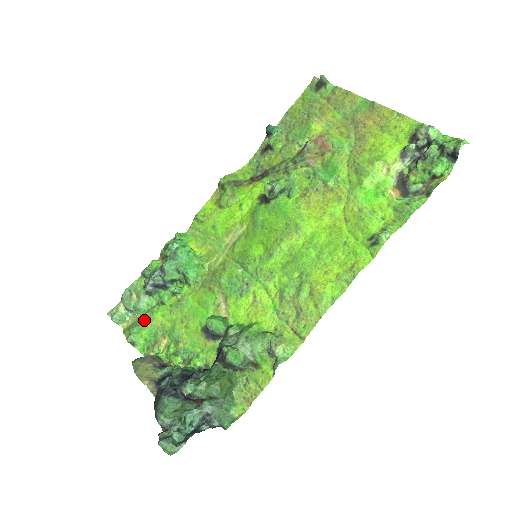
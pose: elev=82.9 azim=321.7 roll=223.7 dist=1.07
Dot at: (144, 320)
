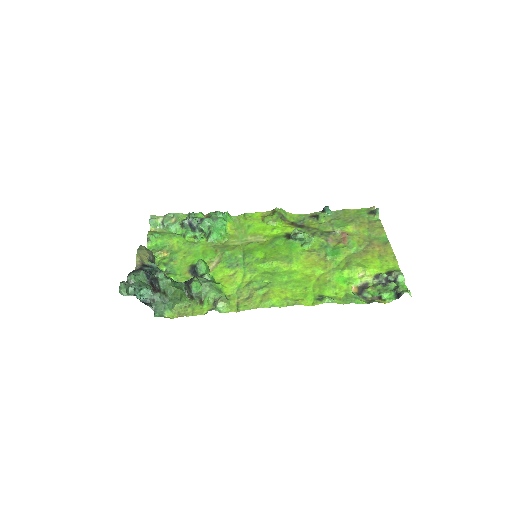
Dot at: (166, 235)
